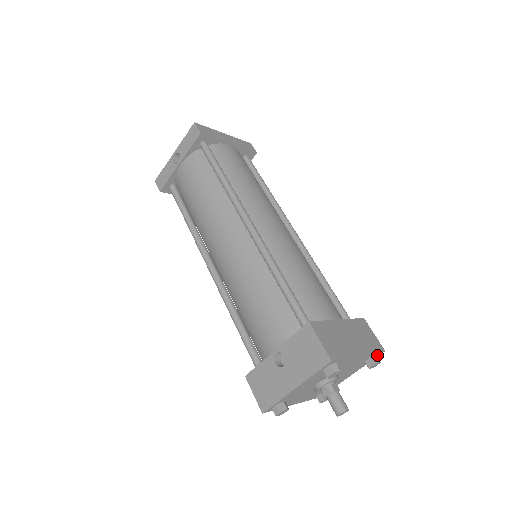
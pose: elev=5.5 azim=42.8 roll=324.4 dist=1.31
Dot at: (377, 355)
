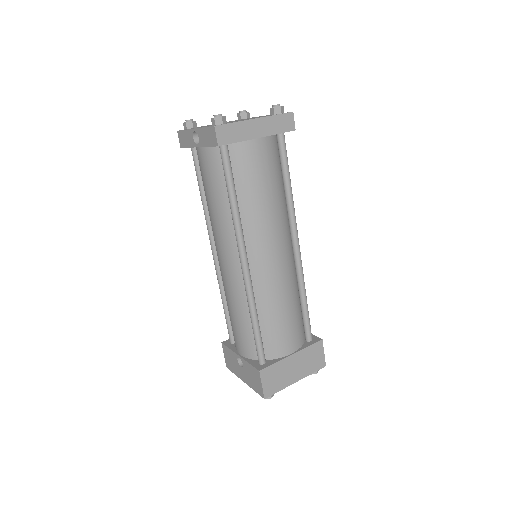
Dot at: occluded
